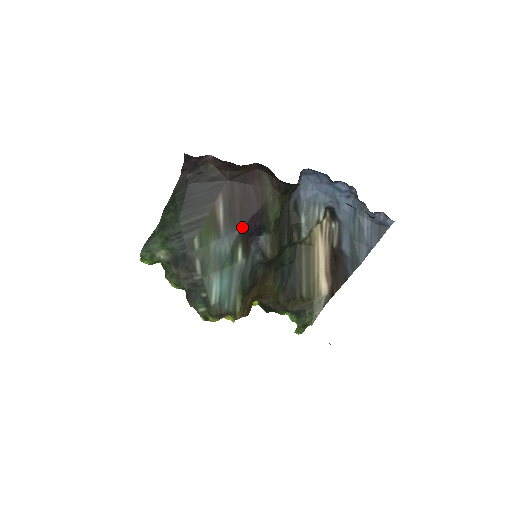
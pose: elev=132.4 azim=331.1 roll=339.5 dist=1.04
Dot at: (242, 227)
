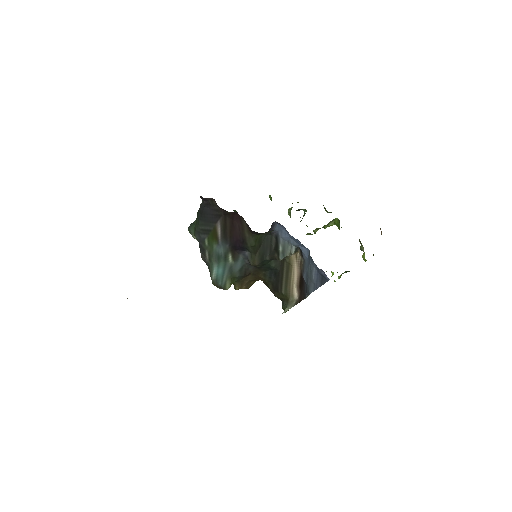
Dot at: (231, 244)
